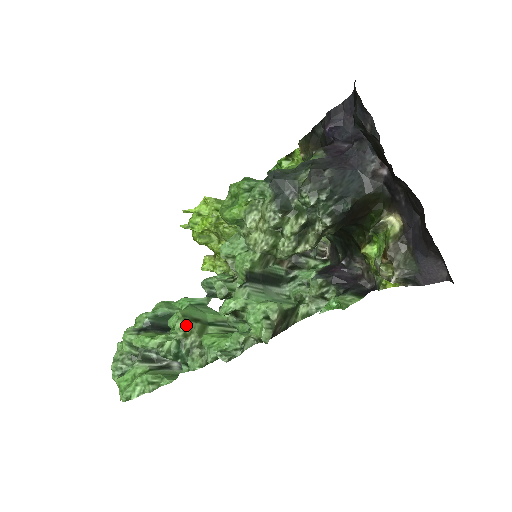
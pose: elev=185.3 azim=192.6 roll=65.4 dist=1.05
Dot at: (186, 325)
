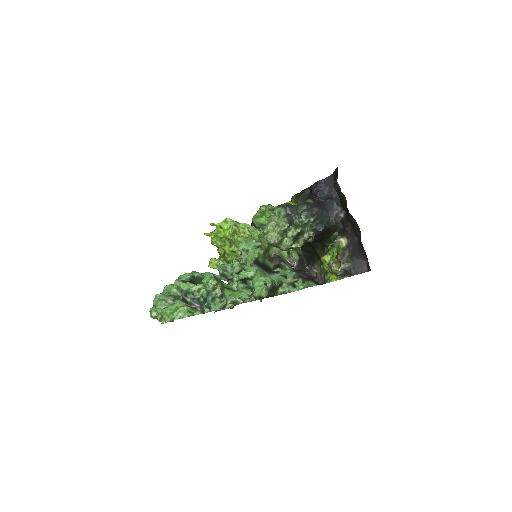
Dot at: (216, 282)
